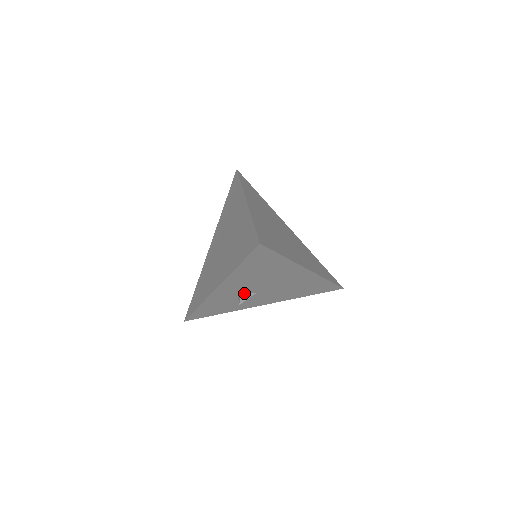
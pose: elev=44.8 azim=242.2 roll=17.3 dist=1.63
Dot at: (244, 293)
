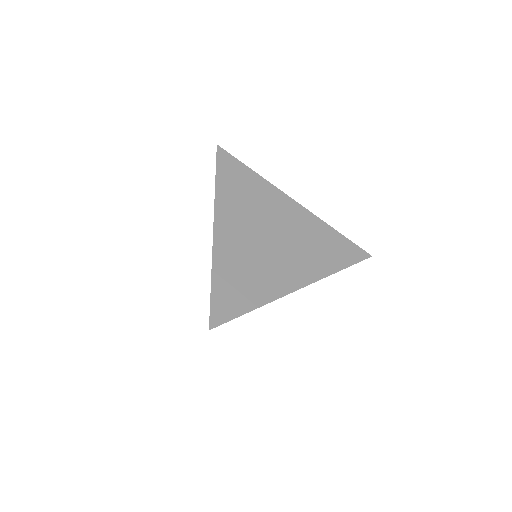
Dot at: occluded
